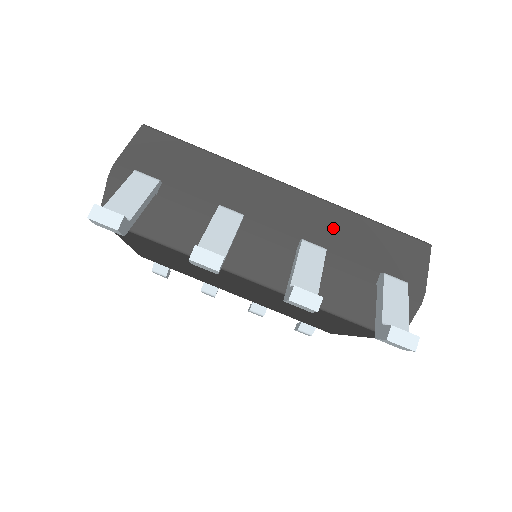
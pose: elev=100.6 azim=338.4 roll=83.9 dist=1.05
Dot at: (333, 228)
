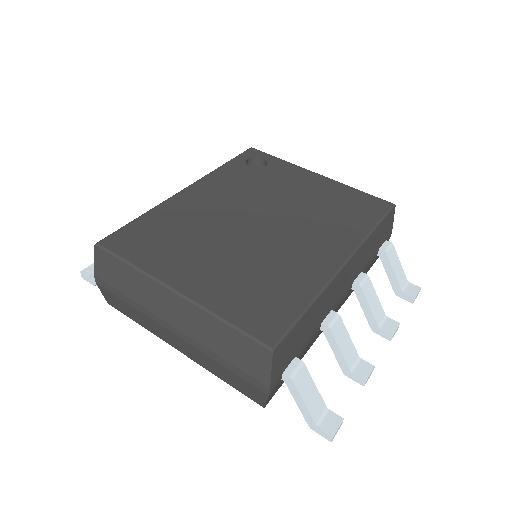
Dot at: (364, 256)
